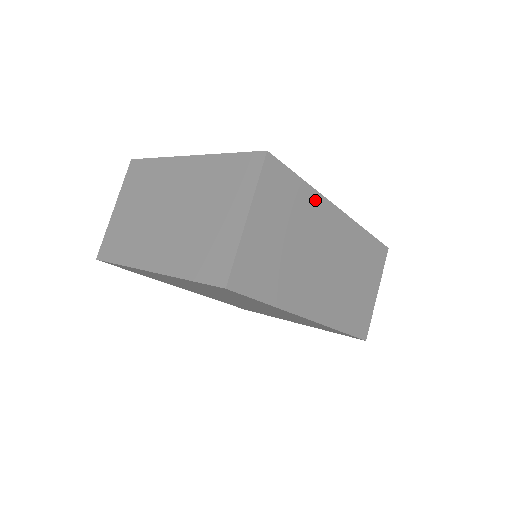
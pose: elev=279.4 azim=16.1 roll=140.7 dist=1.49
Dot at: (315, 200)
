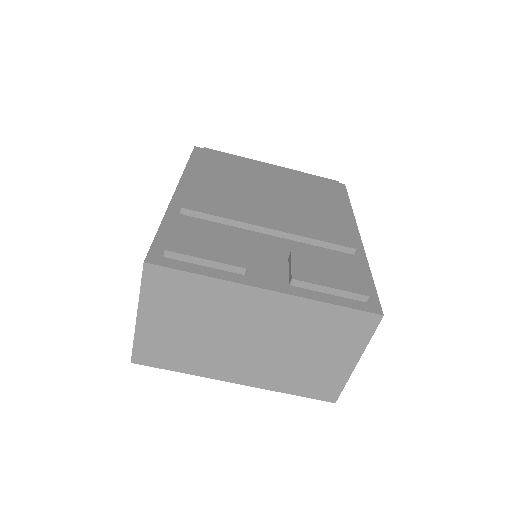
Dot at: occluded
